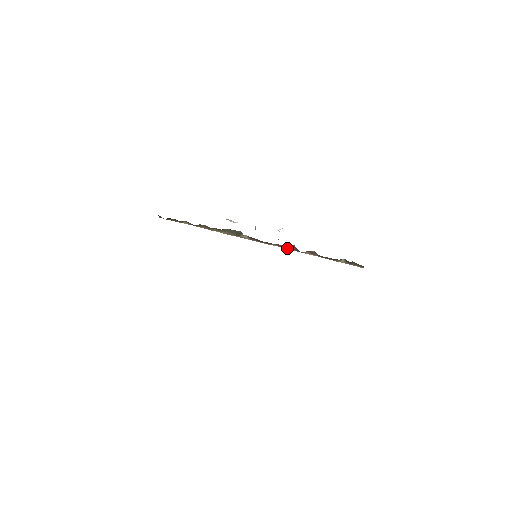
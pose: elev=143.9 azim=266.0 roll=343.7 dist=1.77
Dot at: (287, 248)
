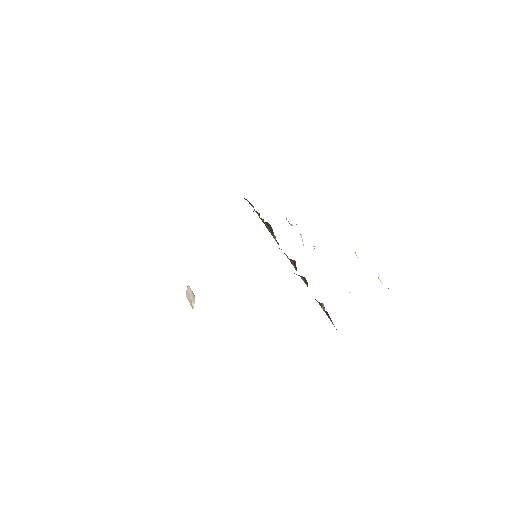
Dot at: (294, 265)
